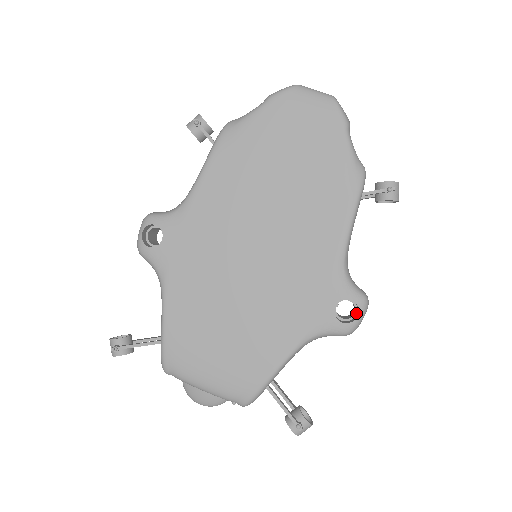
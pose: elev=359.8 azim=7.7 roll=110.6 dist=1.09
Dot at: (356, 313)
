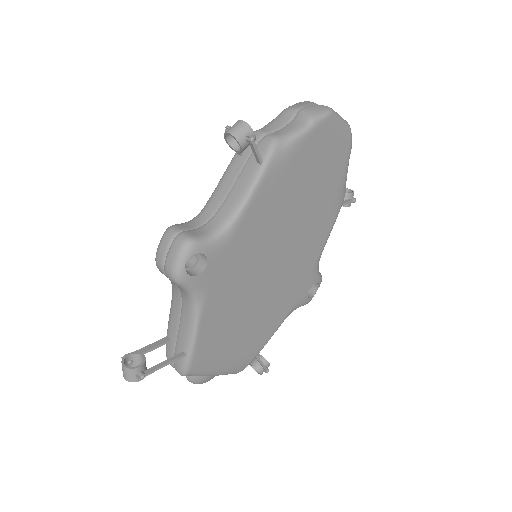
Dot at: (311, 287)
